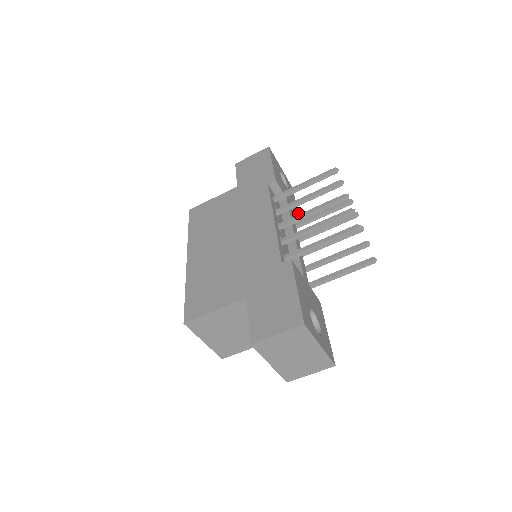
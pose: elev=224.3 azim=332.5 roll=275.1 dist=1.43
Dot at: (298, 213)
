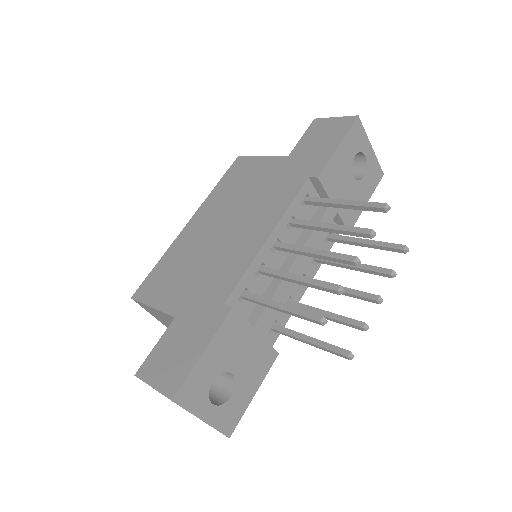
Dot at: (357, 218)
